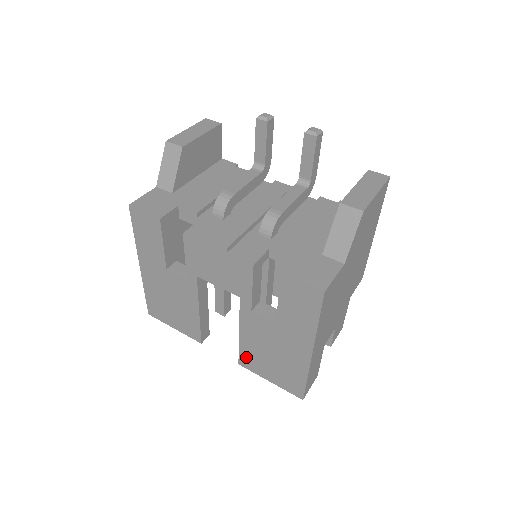
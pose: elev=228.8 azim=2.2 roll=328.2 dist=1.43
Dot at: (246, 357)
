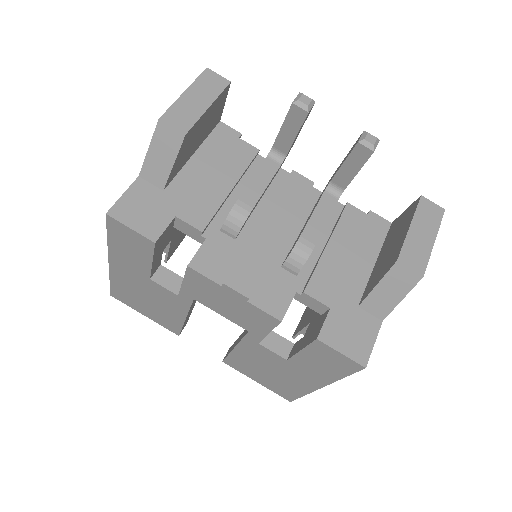
Dot at: (235, 362)
